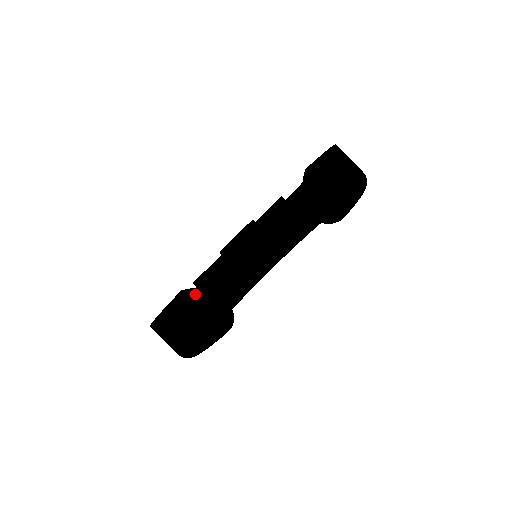
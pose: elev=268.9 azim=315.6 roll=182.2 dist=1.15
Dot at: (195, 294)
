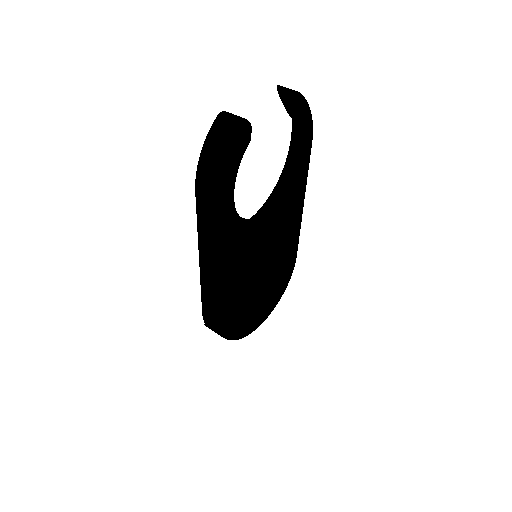
Dot at: (229, 113)
